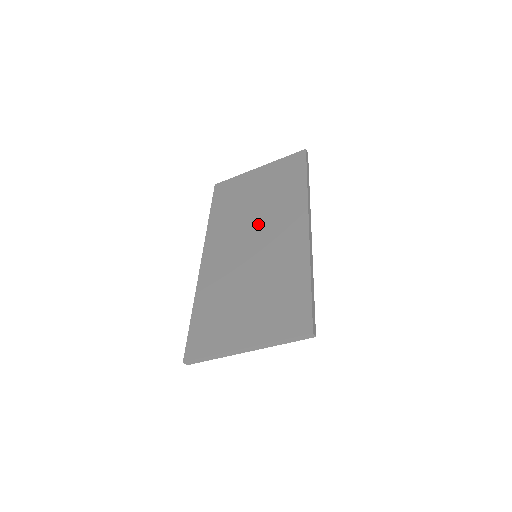
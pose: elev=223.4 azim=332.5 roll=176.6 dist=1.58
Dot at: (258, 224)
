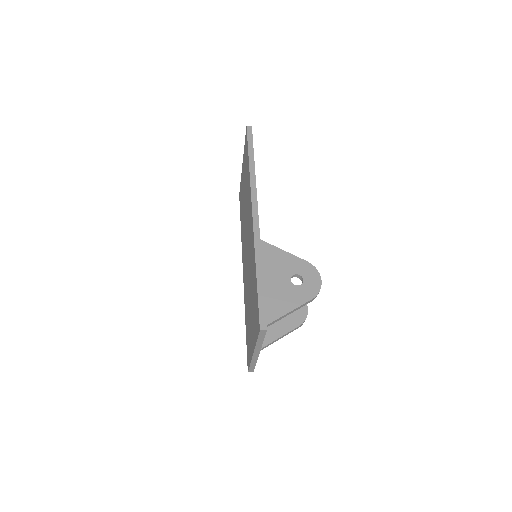
Dot at: (246, 227)
